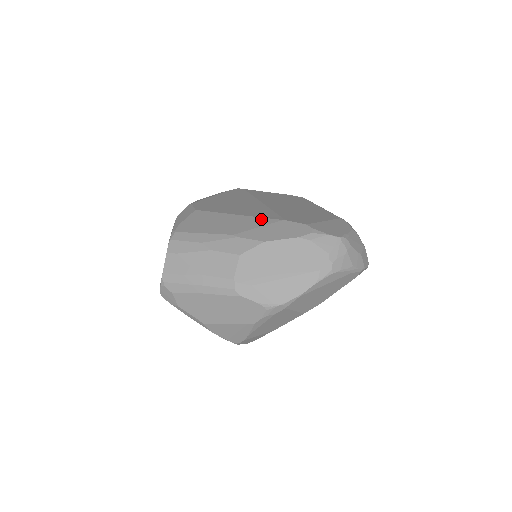
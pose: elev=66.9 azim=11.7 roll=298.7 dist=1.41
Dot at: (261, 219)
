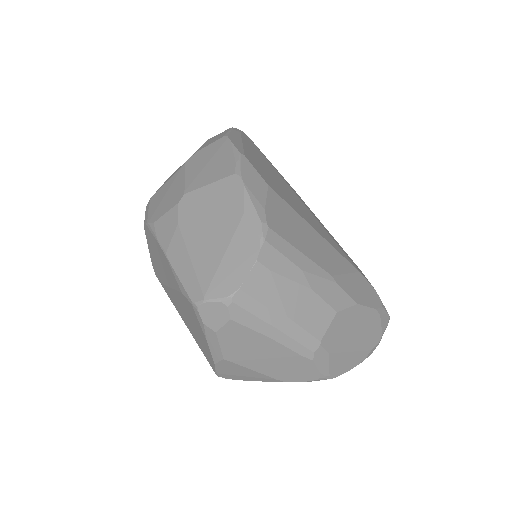
Dot at: (342, 257)
